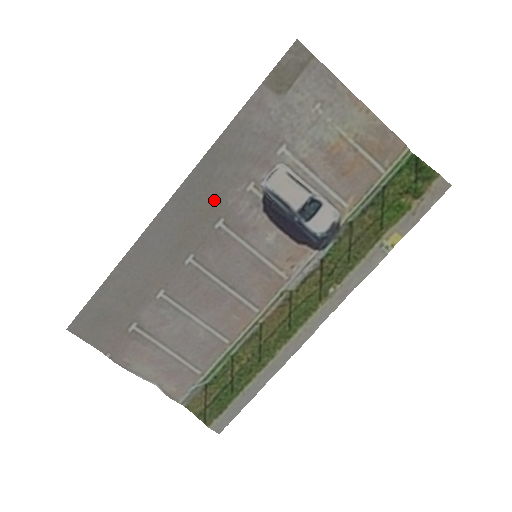
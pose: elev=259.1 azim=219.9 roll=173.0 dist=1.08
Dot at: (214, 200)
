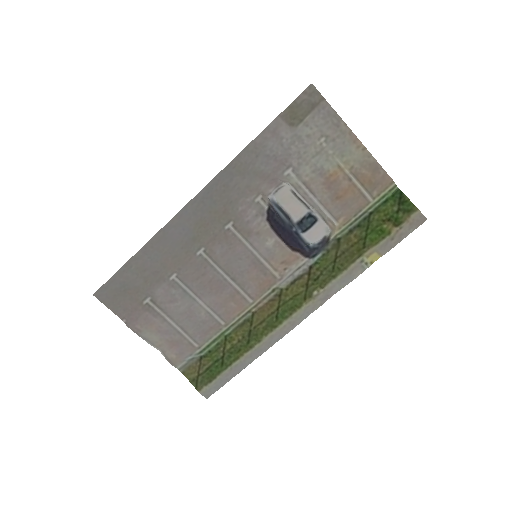
Dot at: (227, 206)
